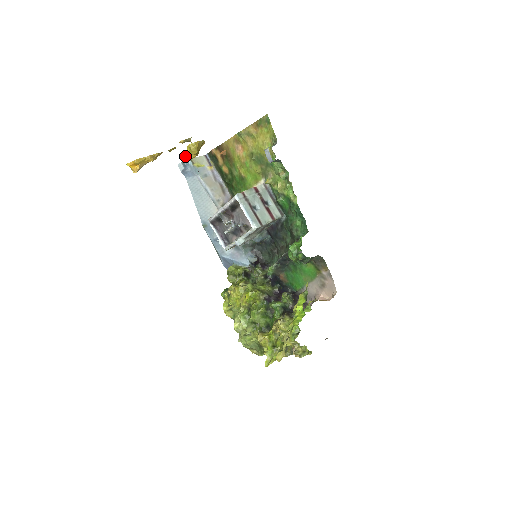
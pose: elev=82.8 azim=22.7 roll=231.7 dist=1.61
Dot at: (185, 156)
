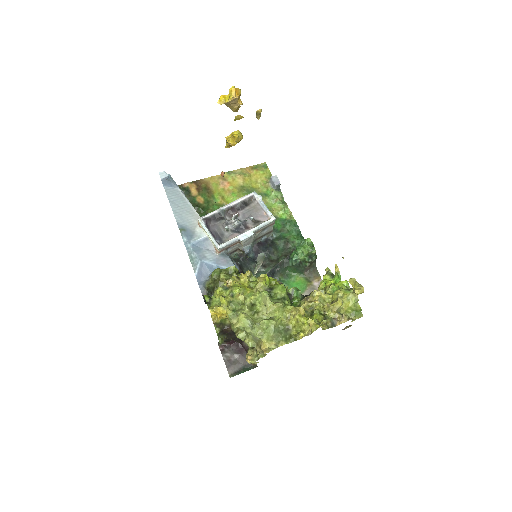
Dot at: (235, 134)
